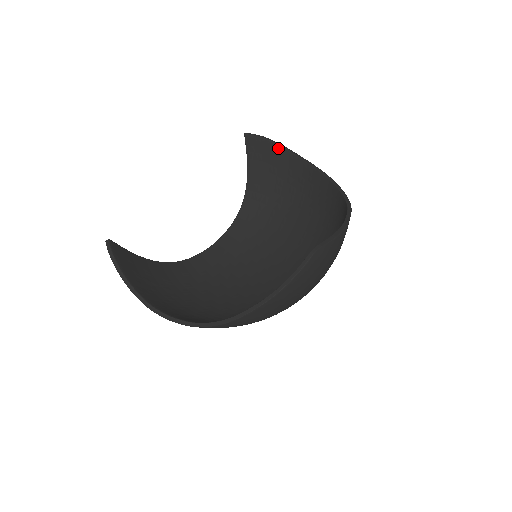
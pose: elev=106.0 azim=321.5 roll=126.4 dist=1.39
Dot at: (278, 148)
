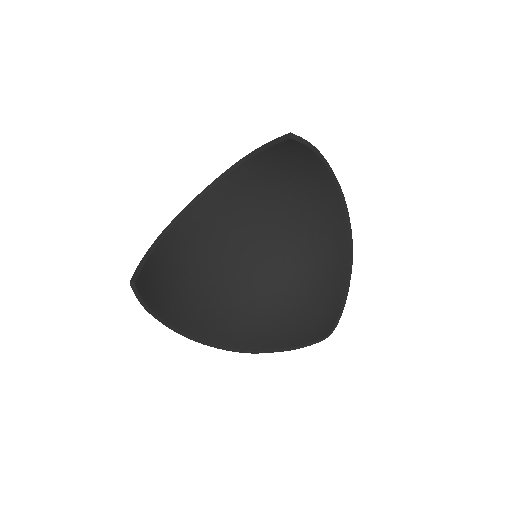
Dot at: (315, 156)
